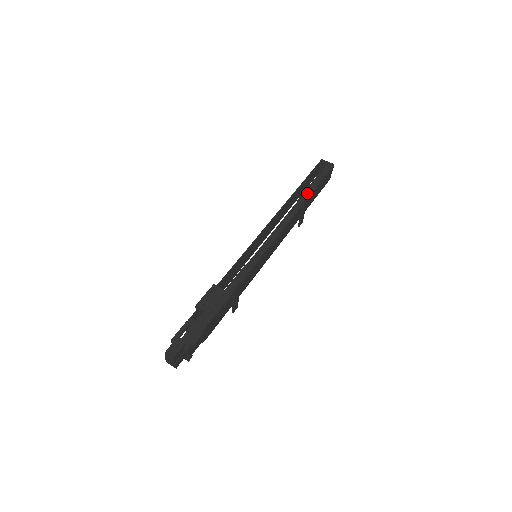
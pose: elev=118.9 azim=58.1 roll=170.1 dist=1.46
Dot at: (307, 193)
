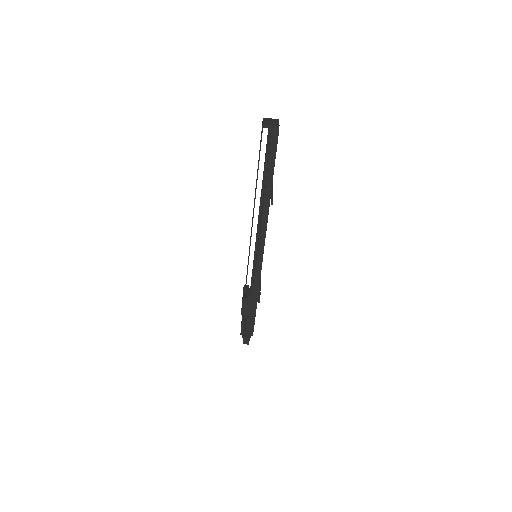
Dot at: (268, 186)
